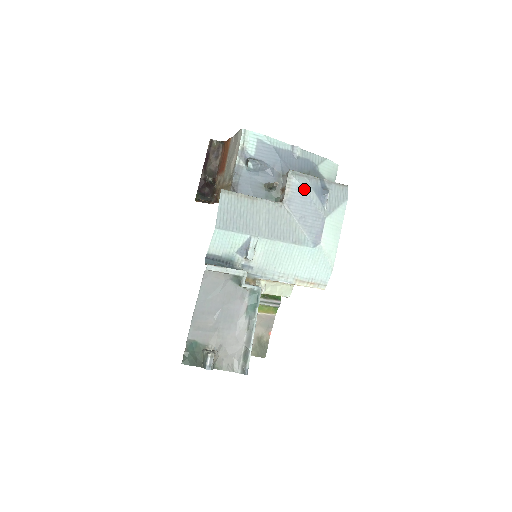
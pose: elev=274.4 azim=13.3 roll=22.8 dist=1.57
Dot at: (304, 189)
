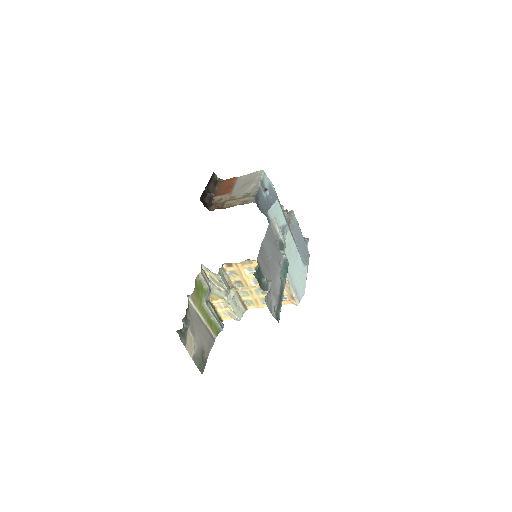
Dot at: occluded
